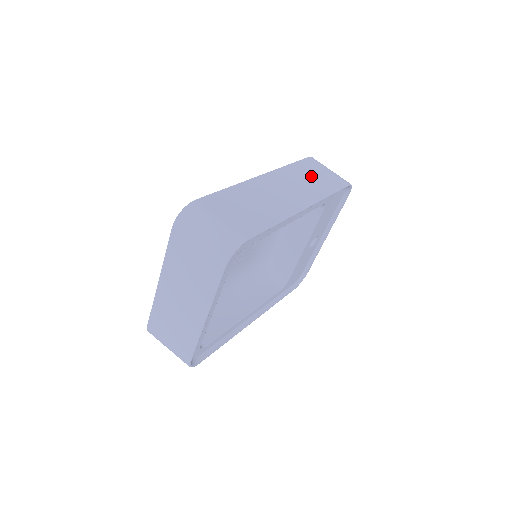
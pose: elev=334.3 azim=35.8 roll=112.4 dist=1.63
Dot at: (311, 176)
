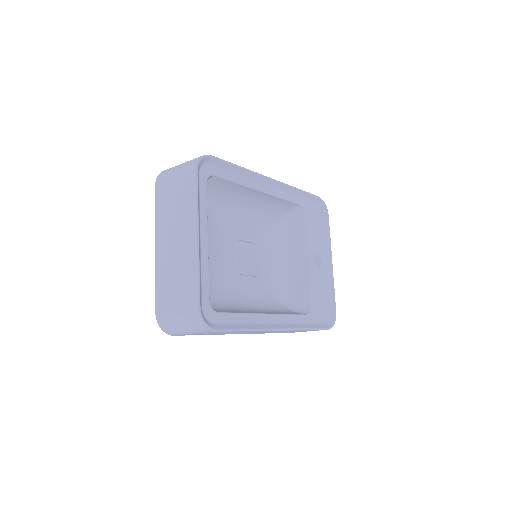
Dot at: occluded
